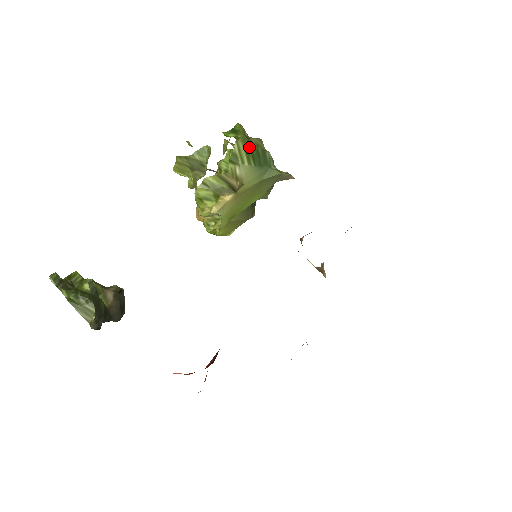
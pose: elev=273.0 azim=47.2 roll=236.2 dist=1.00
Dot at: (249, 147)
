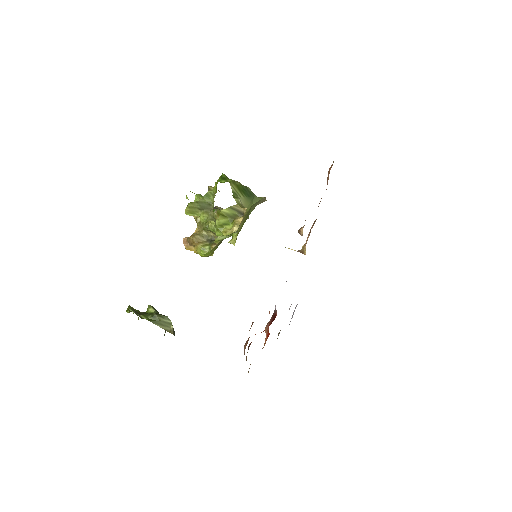
Dot at: (238, 186)
